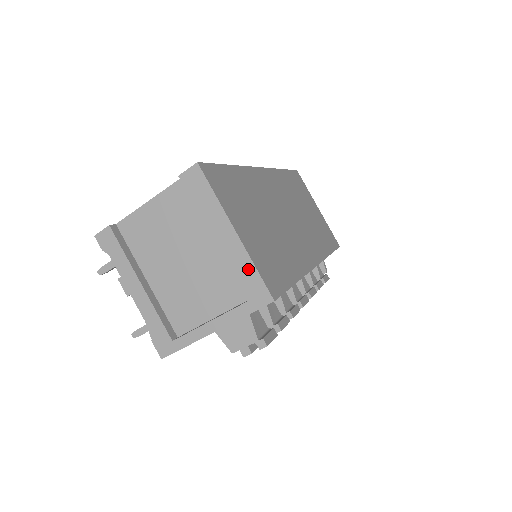
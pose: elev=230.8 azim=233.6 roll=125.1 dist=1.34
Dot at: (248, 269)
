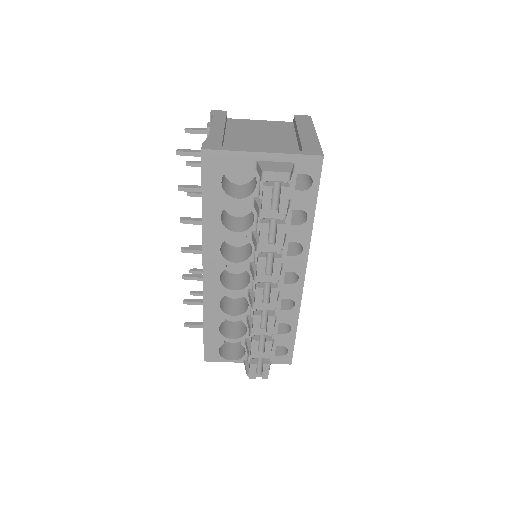
Dot at: (314, 143)
